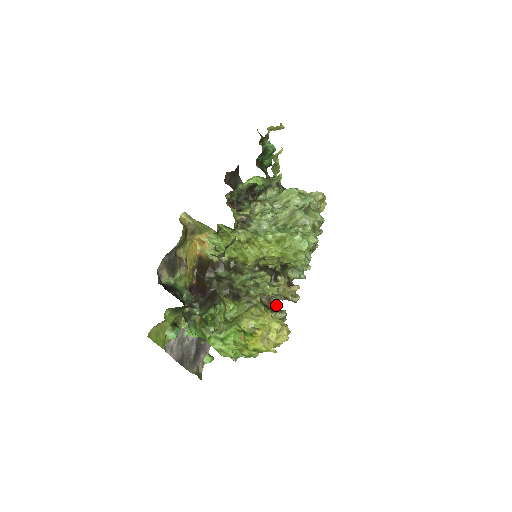
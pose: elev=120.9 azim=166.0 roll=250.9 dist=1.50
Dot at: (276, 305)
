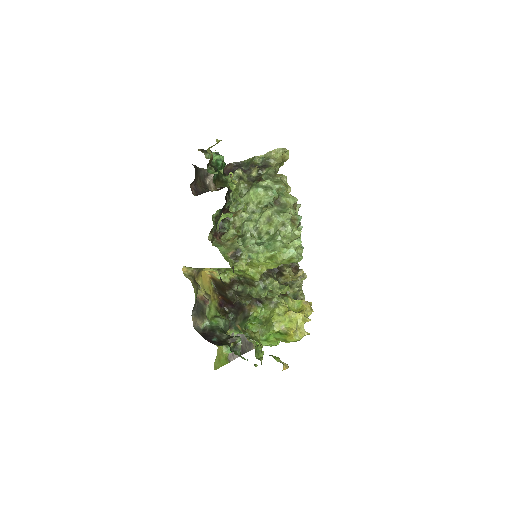
Dot at: occluded
